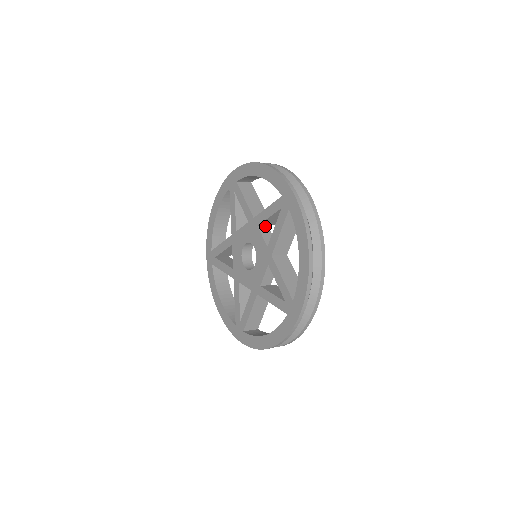
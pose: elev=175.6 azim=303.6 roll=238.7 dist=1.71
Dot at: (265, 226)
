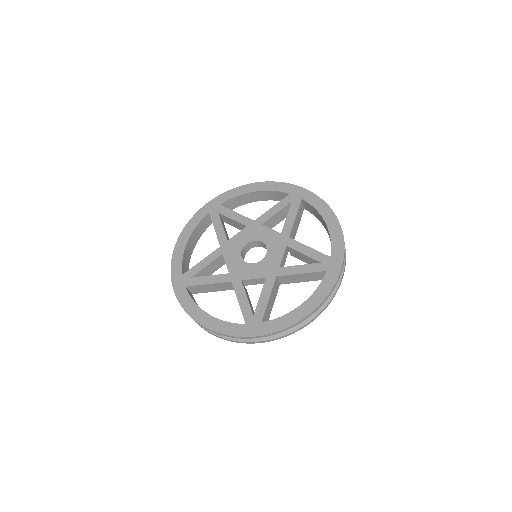
Dot at: occluded
